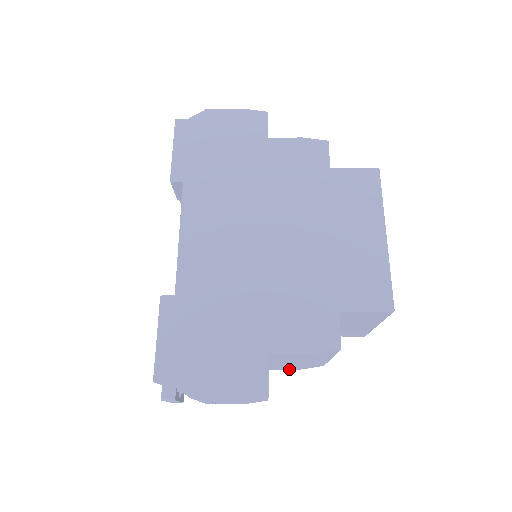
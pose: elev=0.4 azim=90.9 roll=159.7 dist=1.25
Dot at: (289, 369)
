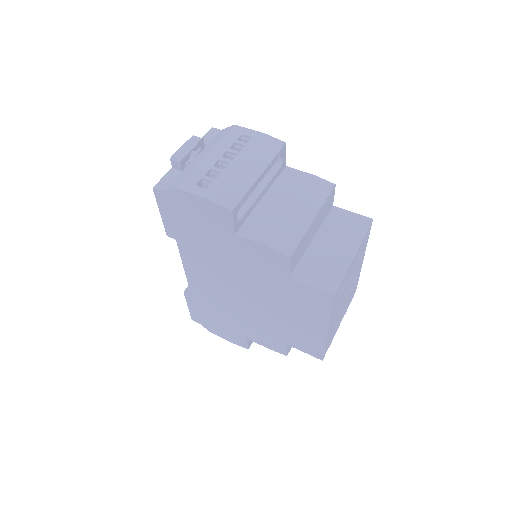
Dot at: occluded
